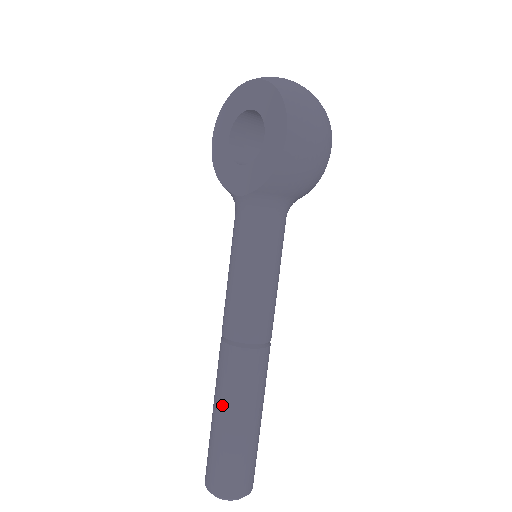
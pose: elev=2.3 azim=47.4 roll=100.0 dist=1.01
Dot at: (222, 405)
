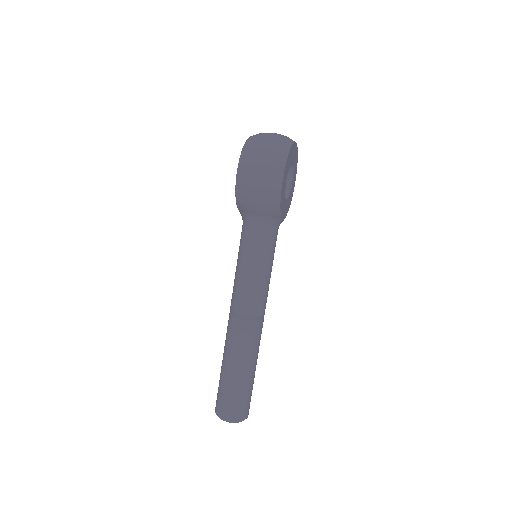
Dot at: occluded
